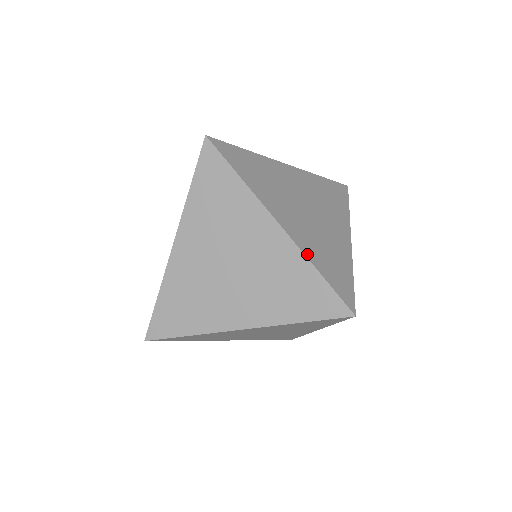
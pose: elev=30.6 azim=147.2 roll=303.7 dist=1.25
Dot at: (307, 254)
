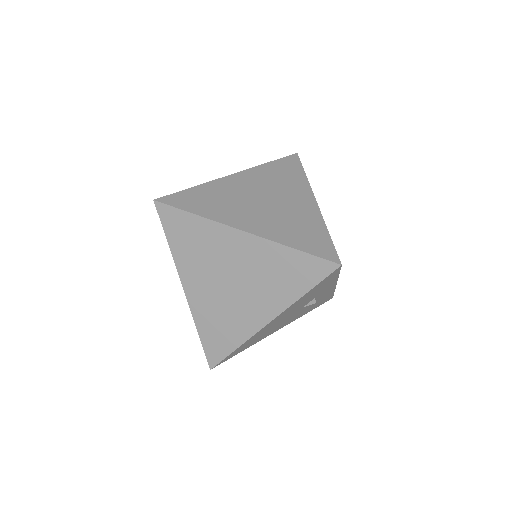
Dot at: occluded
